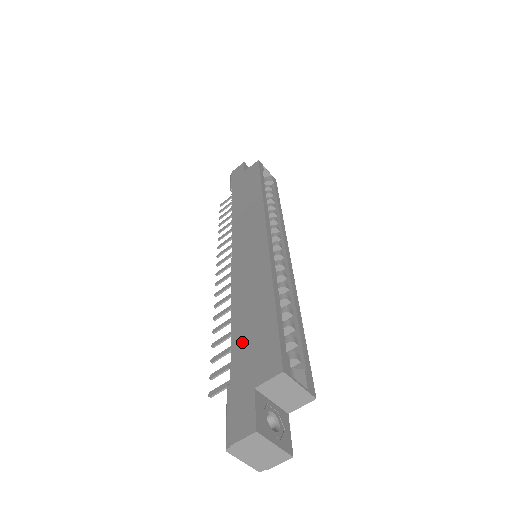
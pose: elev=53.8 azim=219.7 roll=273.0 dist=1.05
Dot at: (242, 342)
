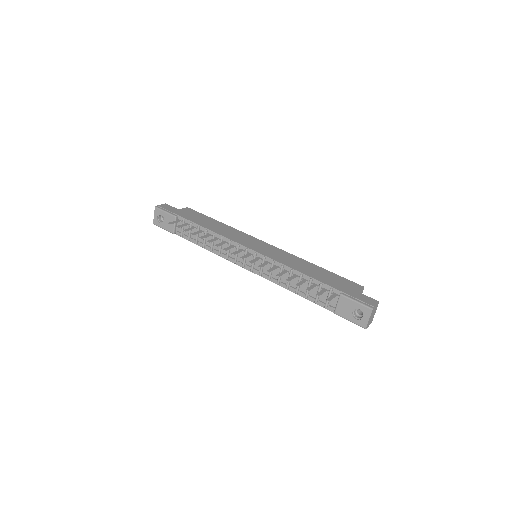
Dot at: (327, 280)
